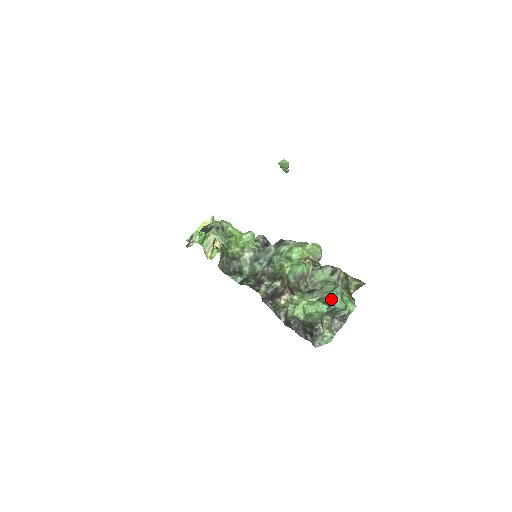
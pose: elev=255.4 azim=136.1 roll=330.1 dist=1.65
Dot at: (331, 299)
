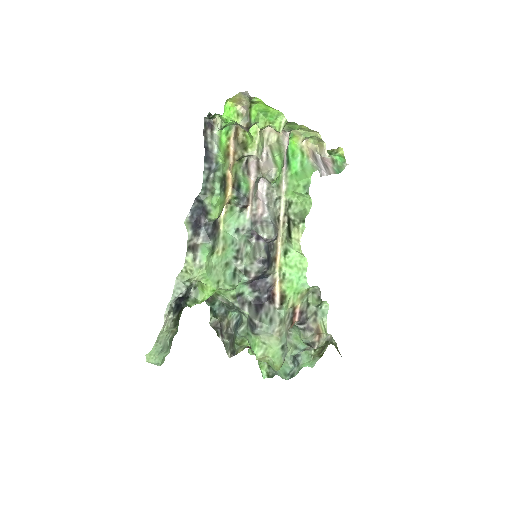
Dot at: (278, 375)
